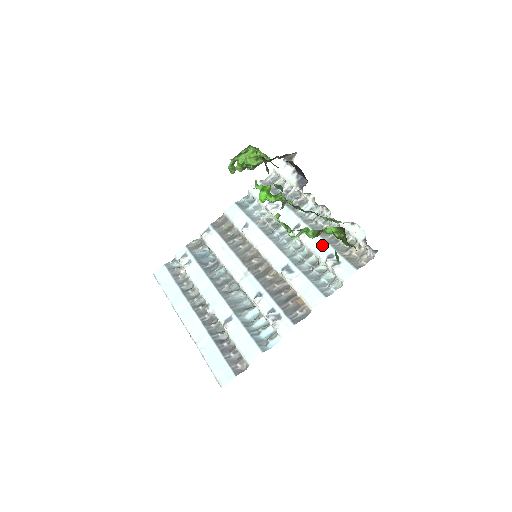
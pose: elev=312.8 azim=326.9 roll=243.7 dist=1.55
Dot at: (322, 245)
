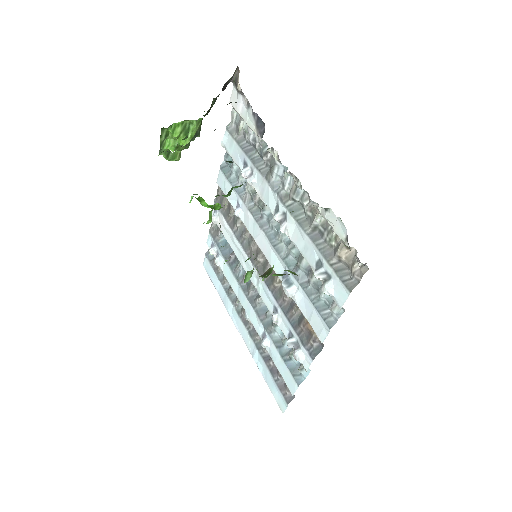
Dot at: (306, 244)
